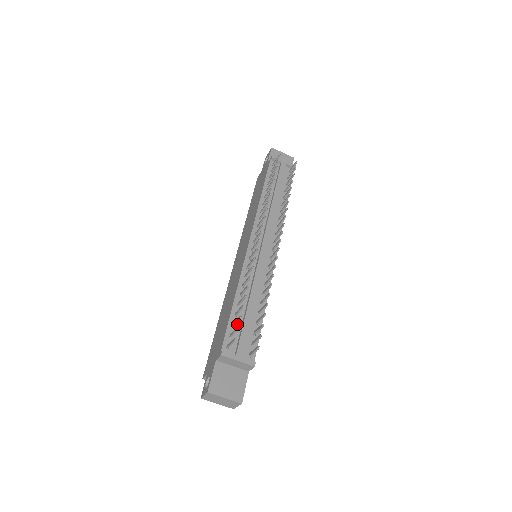
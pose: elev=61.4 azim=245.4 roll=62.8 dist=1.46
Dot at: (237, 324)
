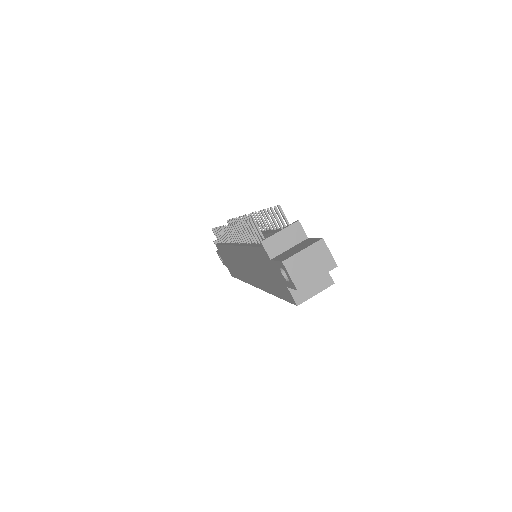
Dot at: occluded
